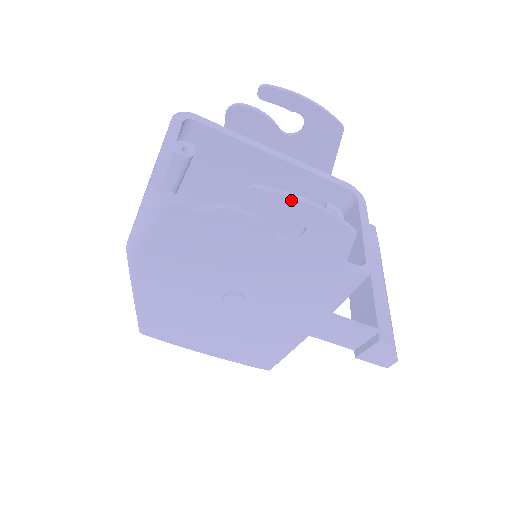
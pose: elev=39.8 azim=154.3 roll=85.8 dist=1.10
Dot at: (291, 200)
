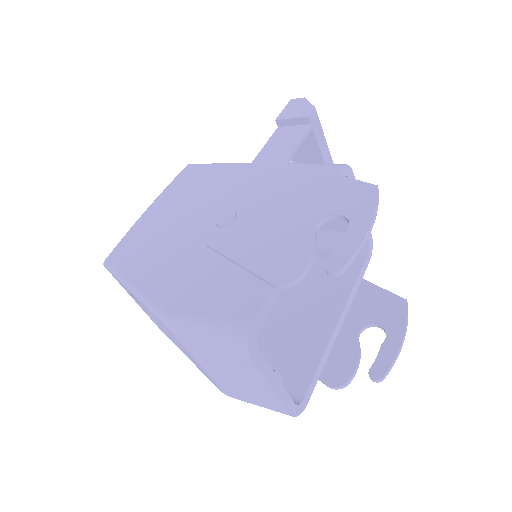
Dot at: (396, 355)
